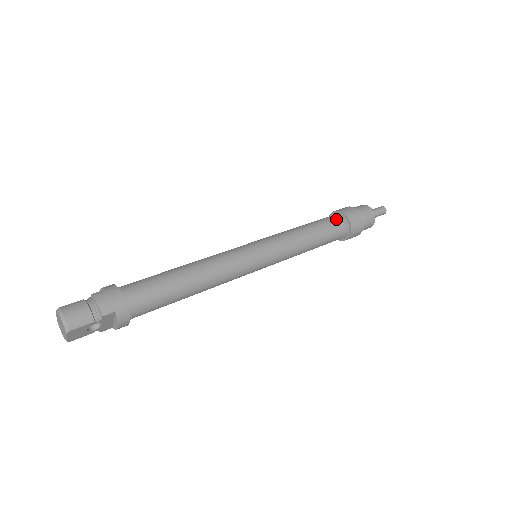
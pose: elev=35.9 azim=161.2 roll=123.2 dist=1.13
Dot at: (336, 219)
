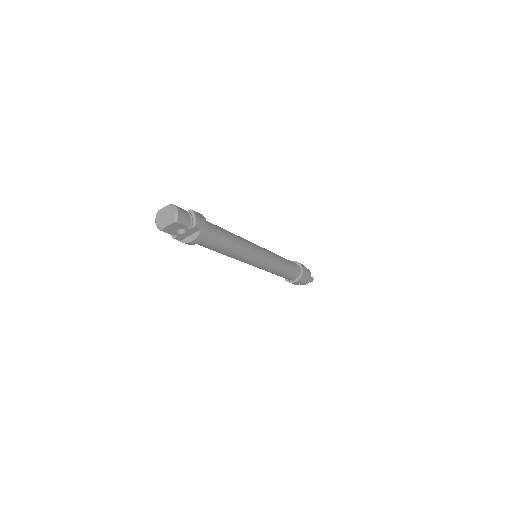
Dot at: (296, 265)
